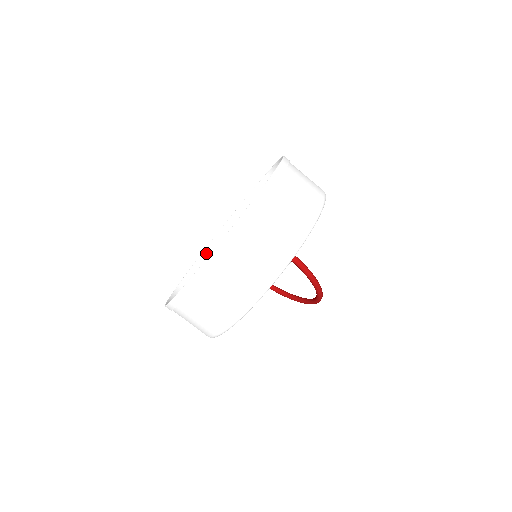
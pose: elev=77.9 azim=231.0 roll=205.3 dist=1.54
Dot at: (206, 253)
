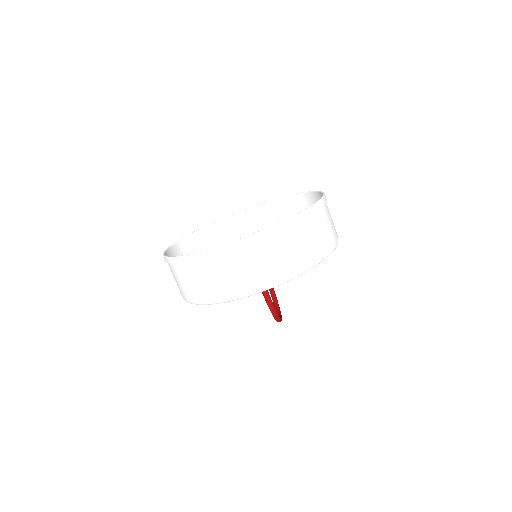
Dot at: (237, 216)
